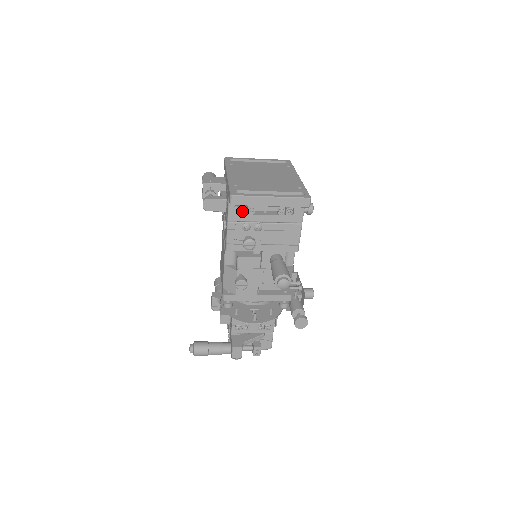
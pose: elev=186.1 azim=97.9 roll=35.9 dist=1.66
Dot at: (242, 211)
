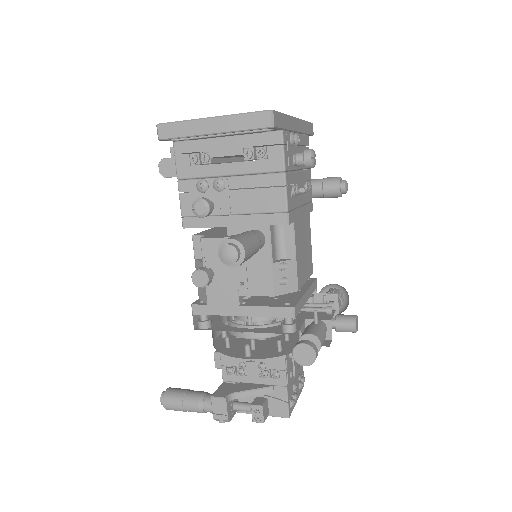
Dot at: (192, 160)
